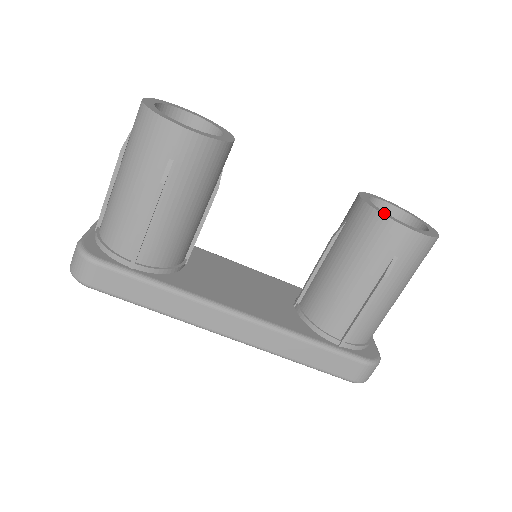
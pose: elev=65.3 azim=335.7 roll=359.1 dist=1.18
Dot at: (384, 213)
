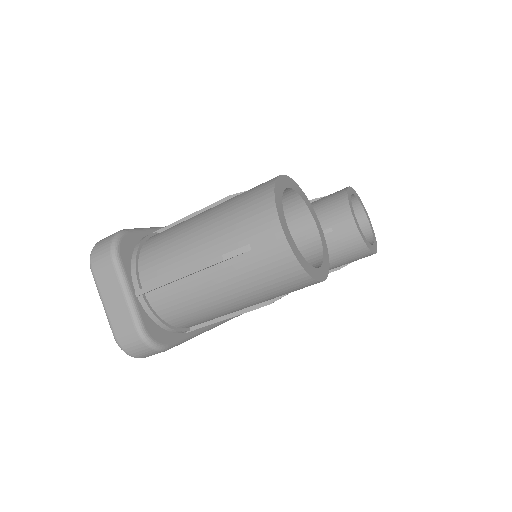
Dot at: (367, 243)
